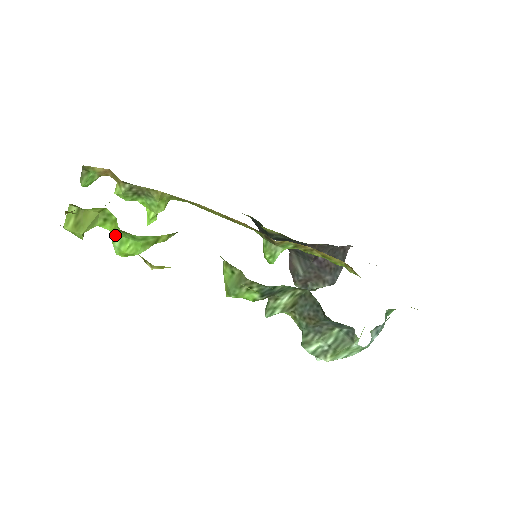
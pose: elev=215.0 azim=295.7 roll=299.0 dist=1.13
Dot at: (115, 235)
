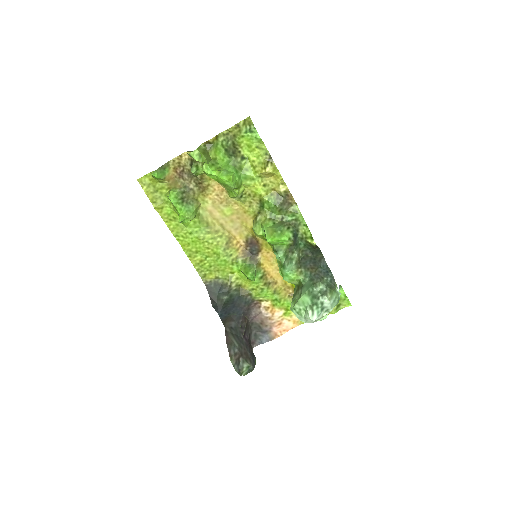
Dot at: (222, 170)
